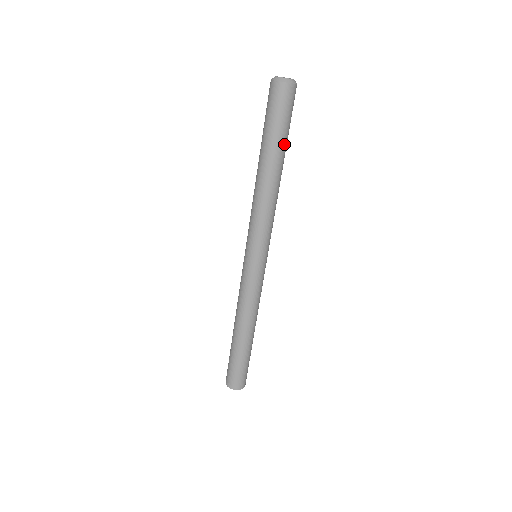
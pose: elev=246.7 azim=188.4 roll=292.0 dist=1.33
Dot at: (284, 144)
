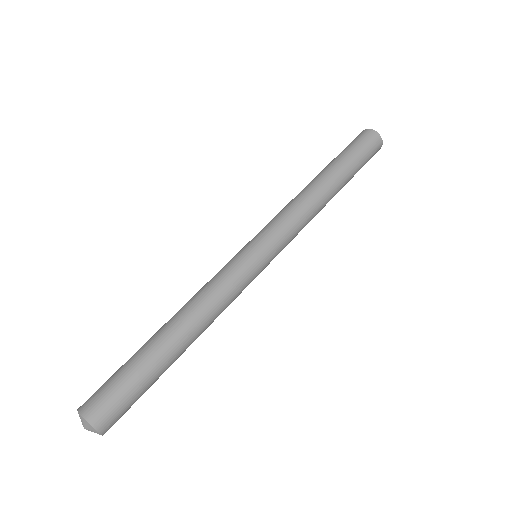
Dot at: (350, 172)
